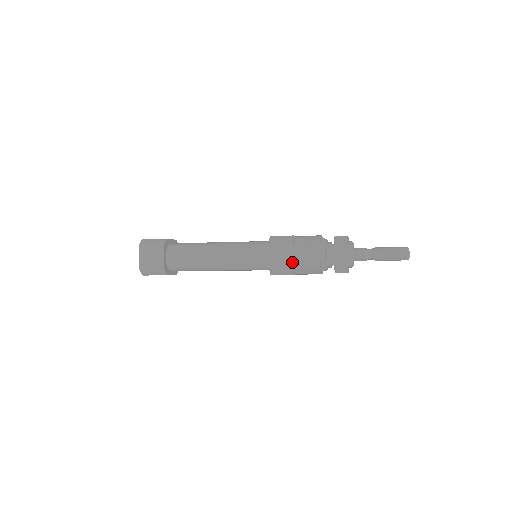
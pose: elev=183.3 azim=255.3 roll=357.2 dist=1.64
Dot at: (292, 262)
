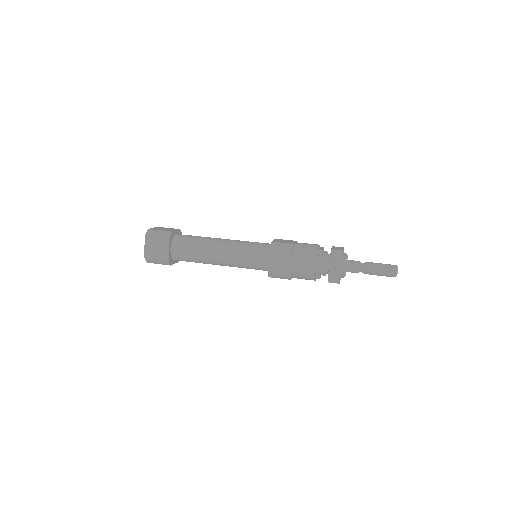
Dot at: (290, 270)
